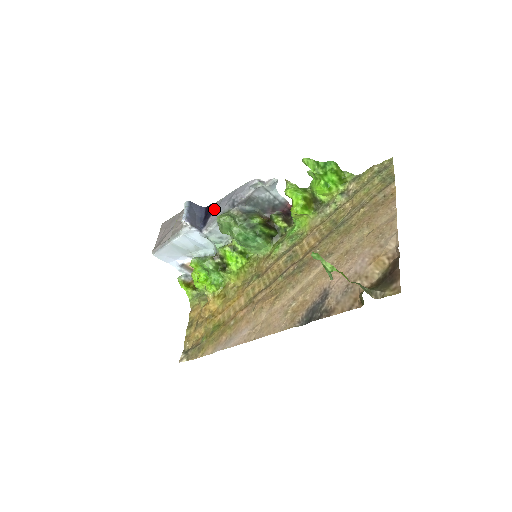
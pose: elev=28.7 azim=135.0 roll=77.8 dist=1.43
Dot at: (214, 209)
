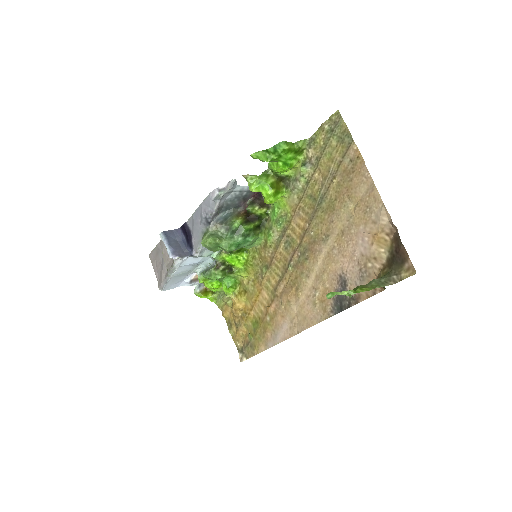
Dot at: (191, 229)
